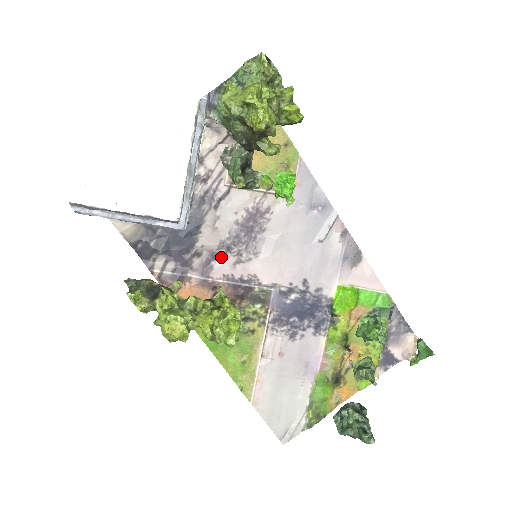
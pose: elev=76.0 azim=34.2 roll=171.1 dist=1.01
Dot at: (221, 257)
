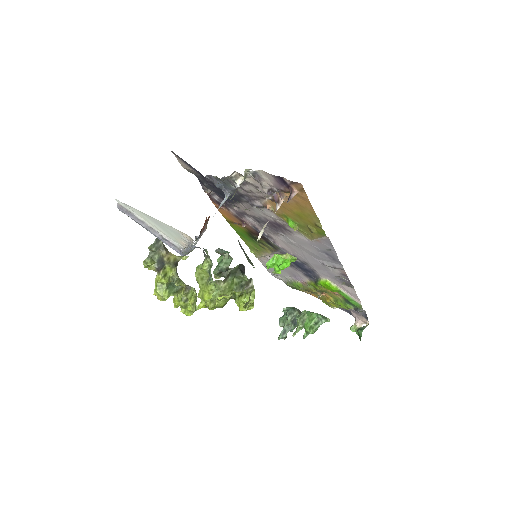
Dot at: (251, 218)
